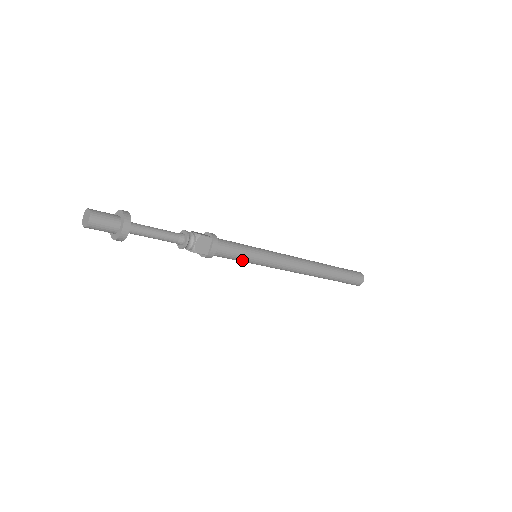
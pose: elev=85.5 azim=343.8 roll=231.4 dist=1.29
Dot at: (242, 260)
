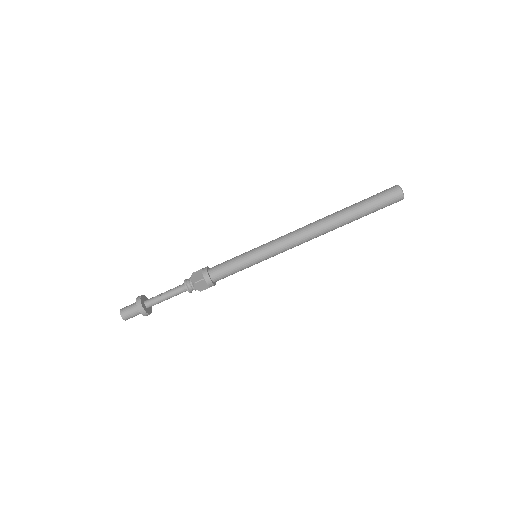
Dot at: (243, 269)
